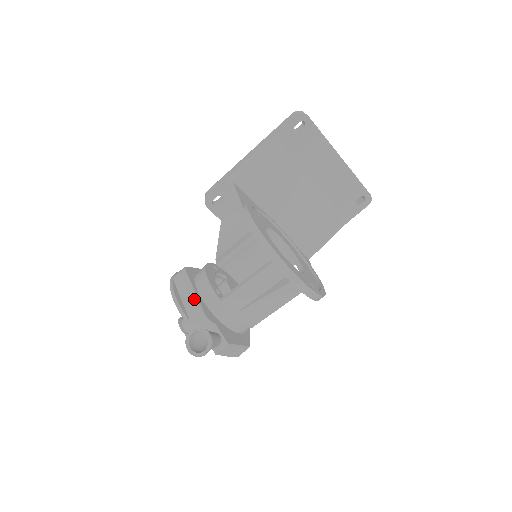
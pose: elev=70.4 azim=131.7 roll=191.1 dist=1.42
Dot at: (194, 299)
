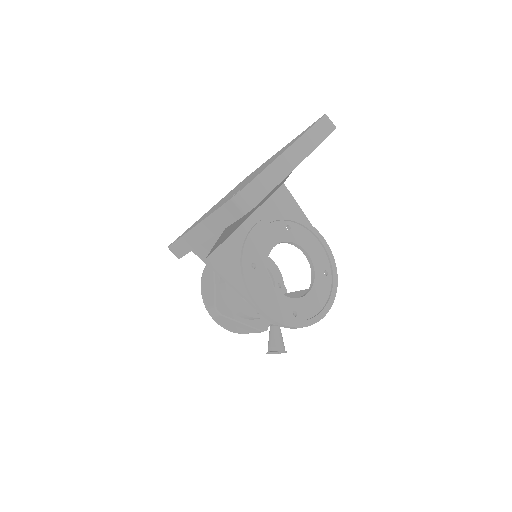
Dot at: (246, 326)
